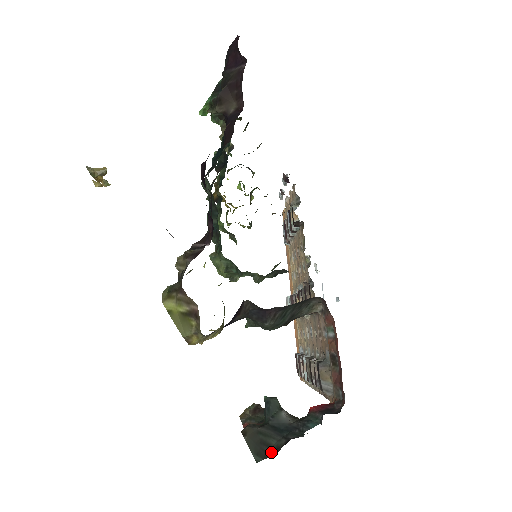
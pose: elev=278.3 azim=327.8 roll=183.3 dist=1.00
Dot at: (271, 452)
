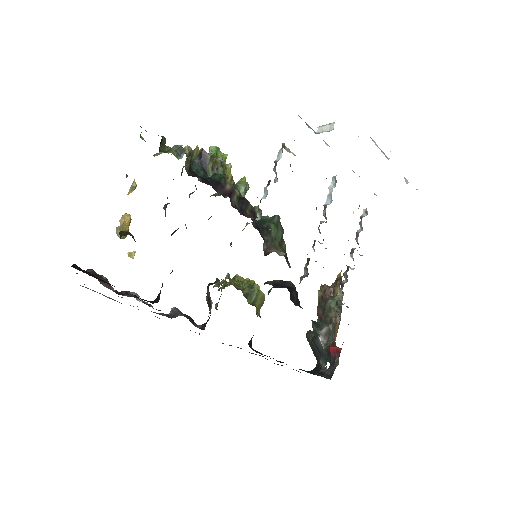
Dot at: (317, 359)
